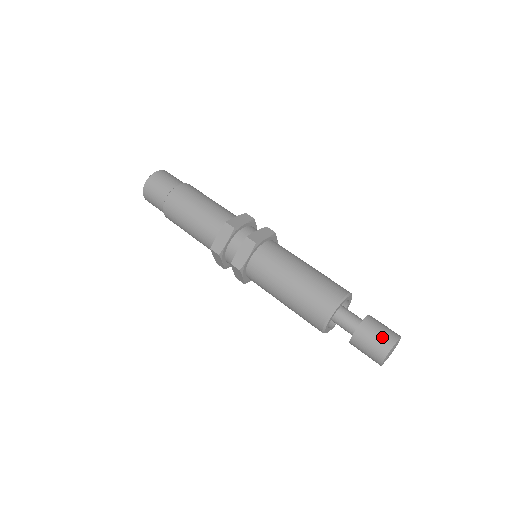
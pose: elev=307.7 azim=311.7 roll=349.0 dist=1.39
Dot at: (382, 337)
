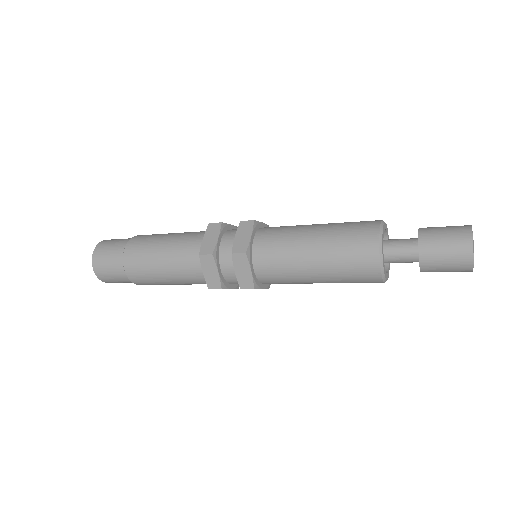
Dot at: (452, 227)
